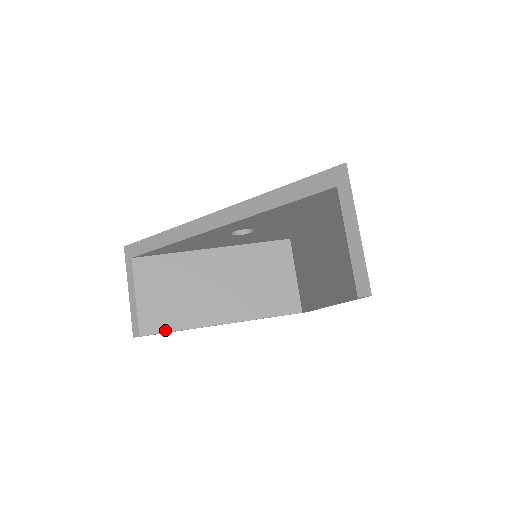
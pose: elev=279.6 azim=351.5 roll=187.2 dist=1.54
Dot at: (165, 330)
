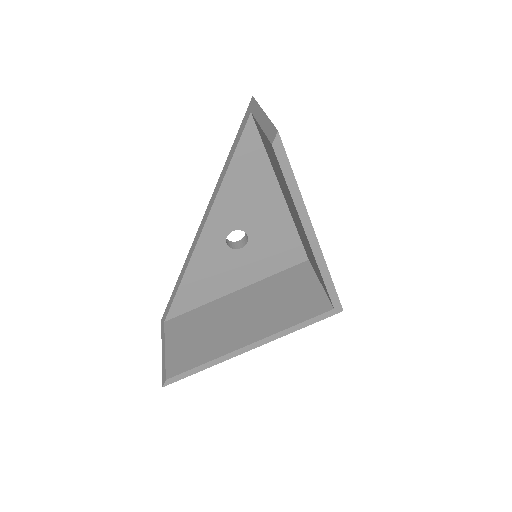
Dot at: (191, 367)
